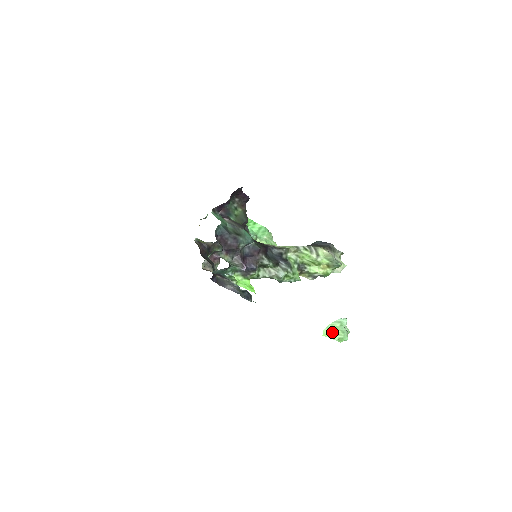
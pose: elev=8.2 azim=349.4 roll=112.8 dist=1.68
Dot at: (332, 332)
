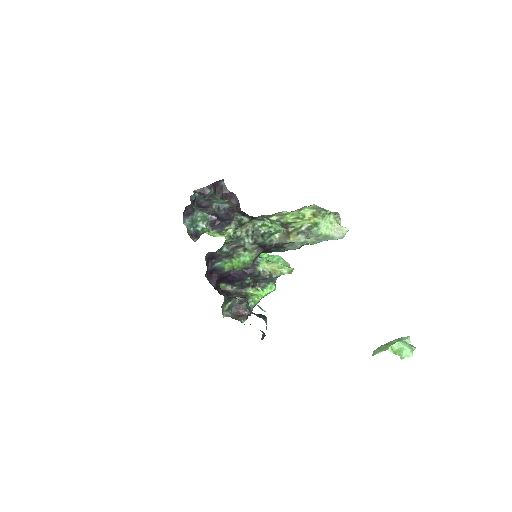
Dot at: (384, 347)
